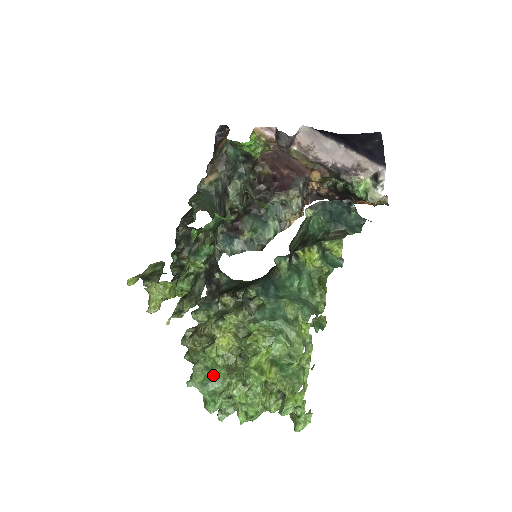
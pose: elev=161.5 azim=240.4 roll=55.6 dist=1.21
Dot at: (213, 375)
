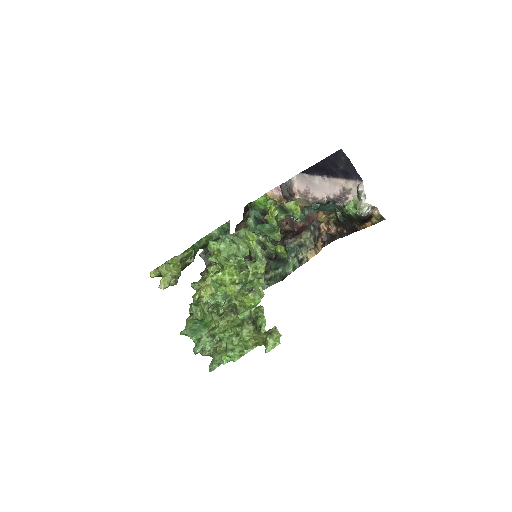
Dot at: (201, 322)
